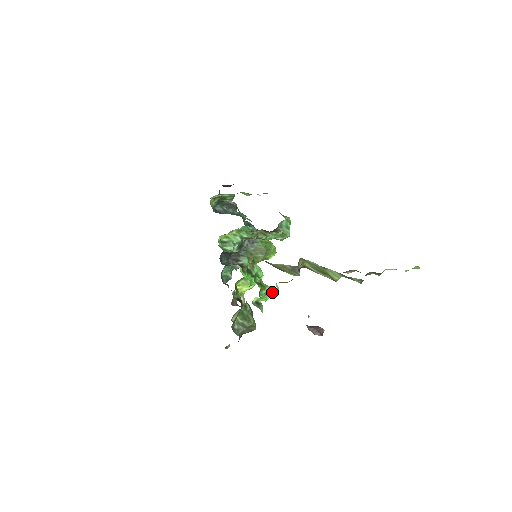
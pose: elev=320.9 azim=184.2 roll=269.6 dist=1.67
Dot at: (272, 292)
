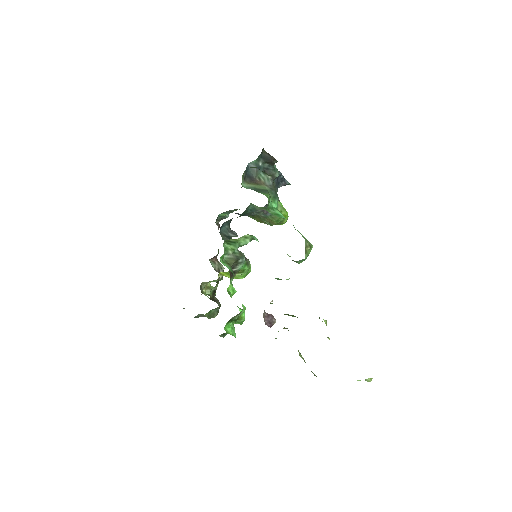
Dot at: occluded
